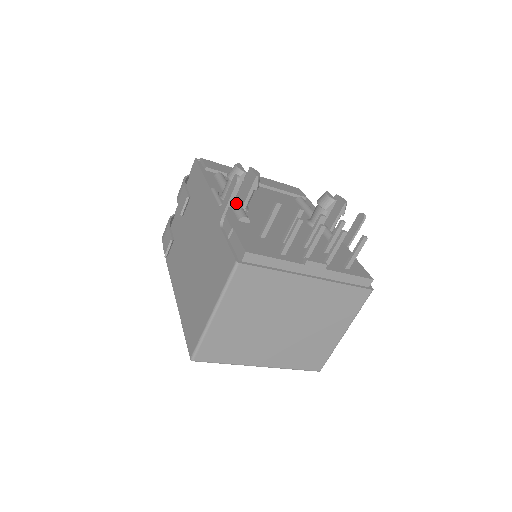
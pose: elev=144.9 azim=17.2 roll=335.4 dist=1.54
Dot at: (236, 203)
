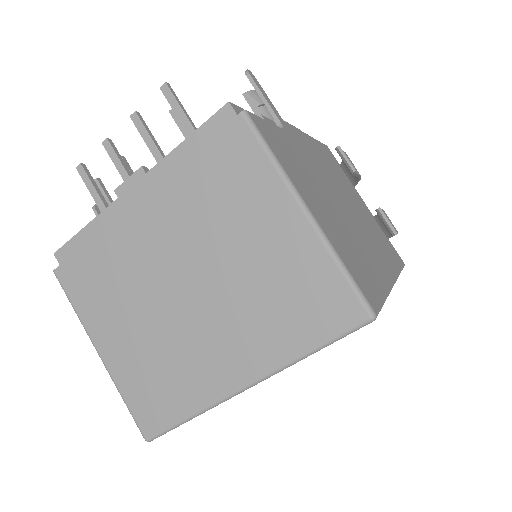
Dot at: occluded
